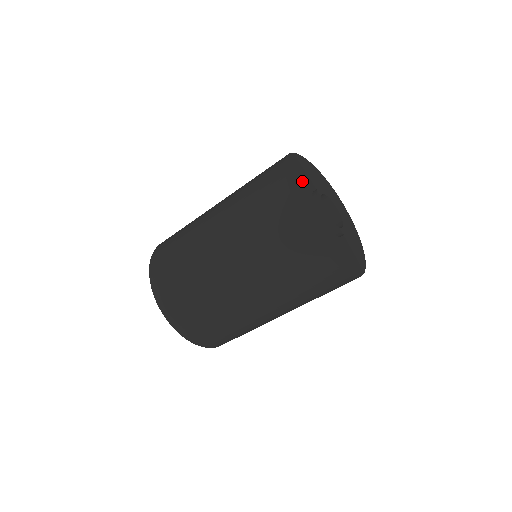
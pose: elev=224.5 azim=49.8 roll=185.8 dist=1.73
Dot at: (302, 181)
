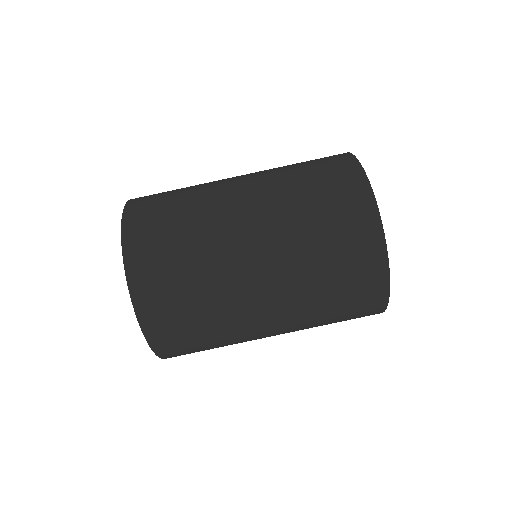
Dot at: occluded
